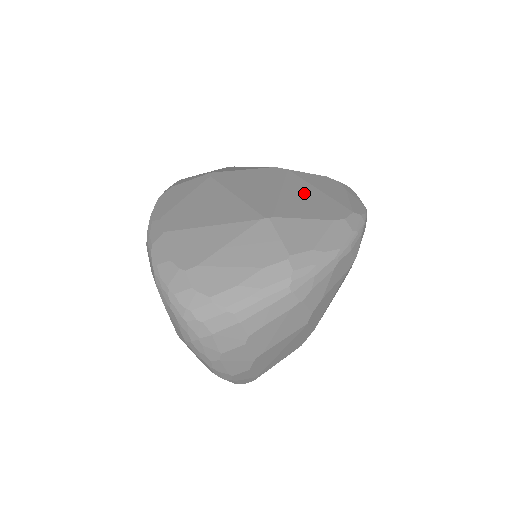
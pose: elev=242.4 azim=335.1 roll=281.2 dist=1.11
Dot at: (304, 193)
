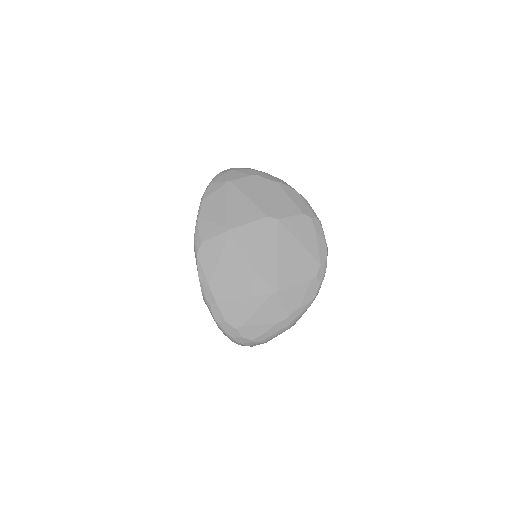
Dot at: (292, 253)
